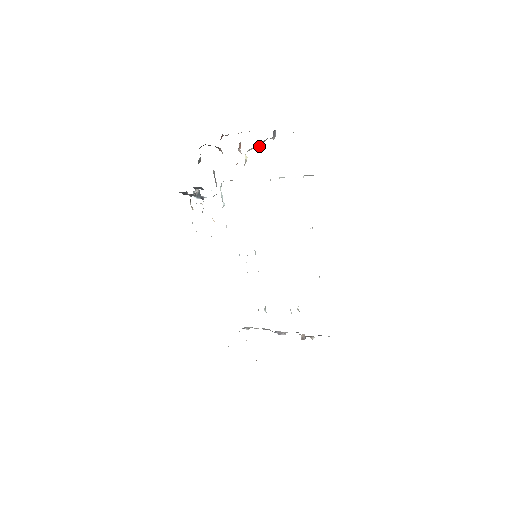
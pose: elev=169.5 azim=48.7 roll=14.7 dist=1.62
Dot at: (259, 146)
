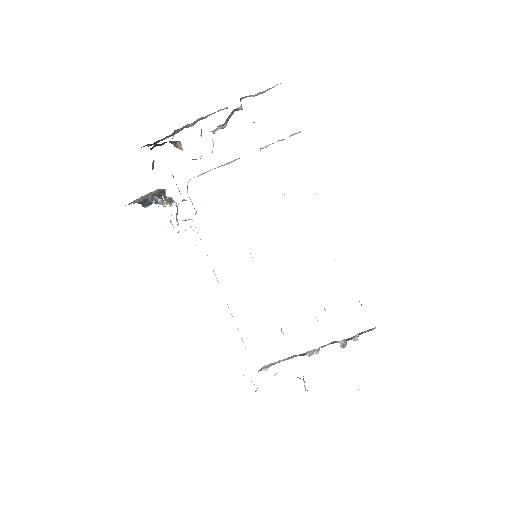
Dot at: (226, 123)
